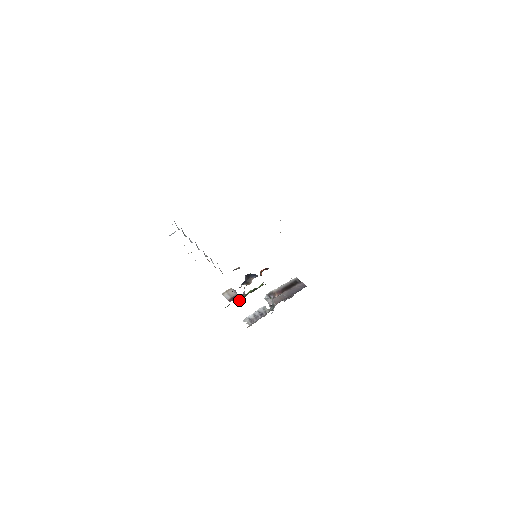
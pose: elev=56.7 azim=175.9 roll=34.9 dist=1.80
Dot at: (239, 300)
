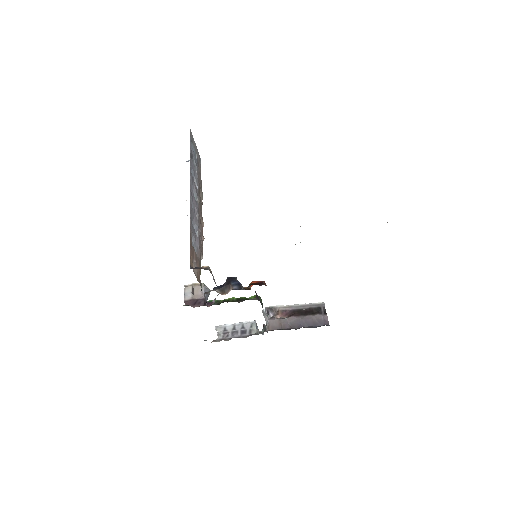
Dot at: occluded
